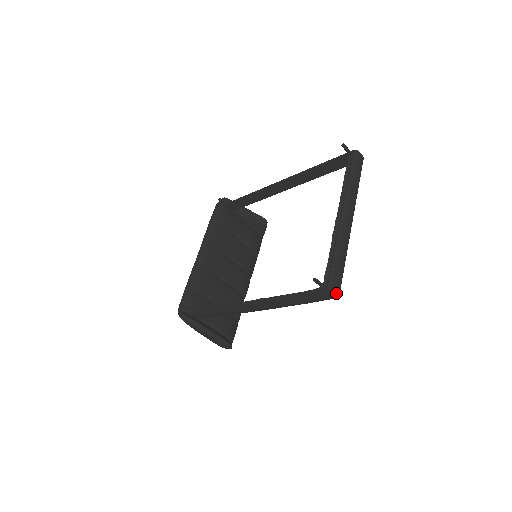
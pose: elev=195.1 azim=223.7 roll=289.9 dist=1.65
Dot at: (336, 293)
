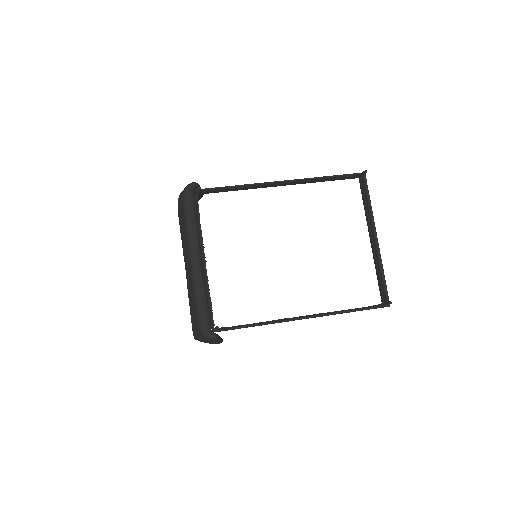
Dot at: occluded
